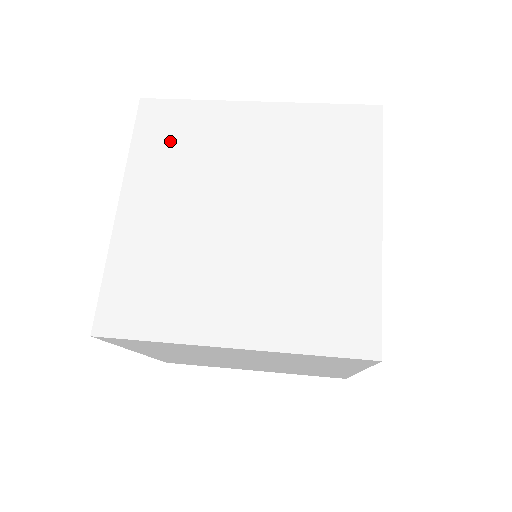
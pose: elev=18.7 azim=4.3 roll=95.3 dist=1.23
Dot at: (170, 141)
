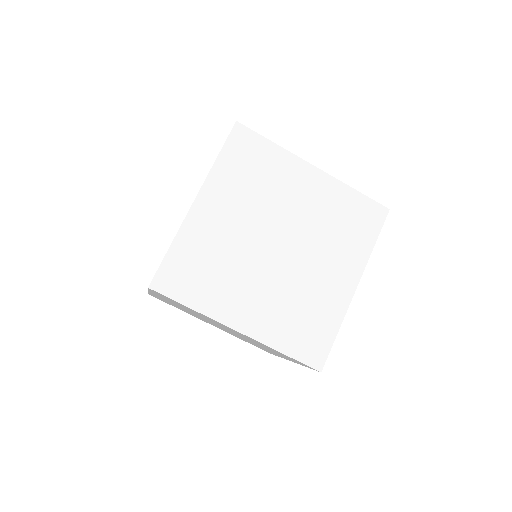
Dot at: occluded
